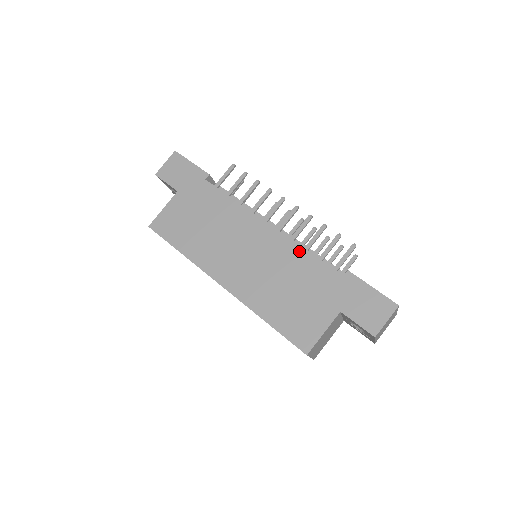
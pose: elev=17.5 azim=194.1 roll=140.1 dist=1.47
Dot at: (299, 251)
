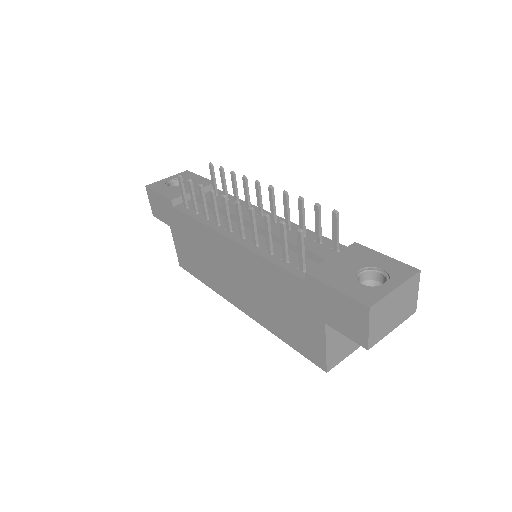
Dot at: (261, 261)
